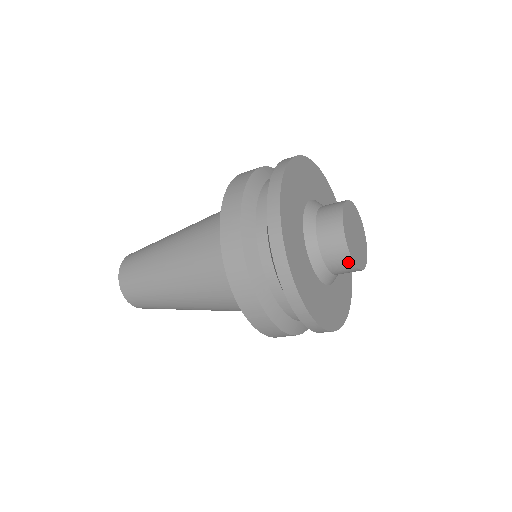
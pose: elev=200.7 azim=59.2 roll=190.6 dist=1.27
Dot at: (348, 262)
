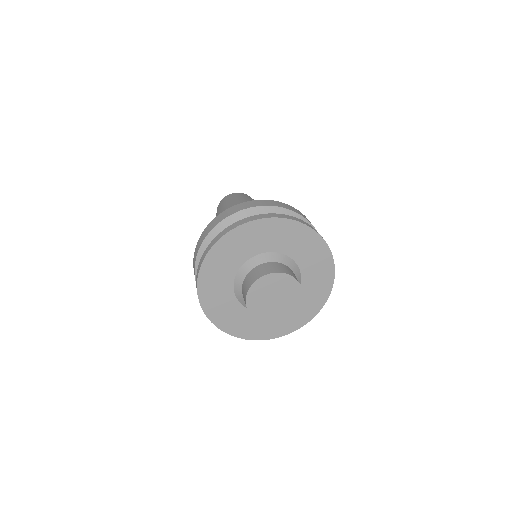
Dot at: (278, 319)
